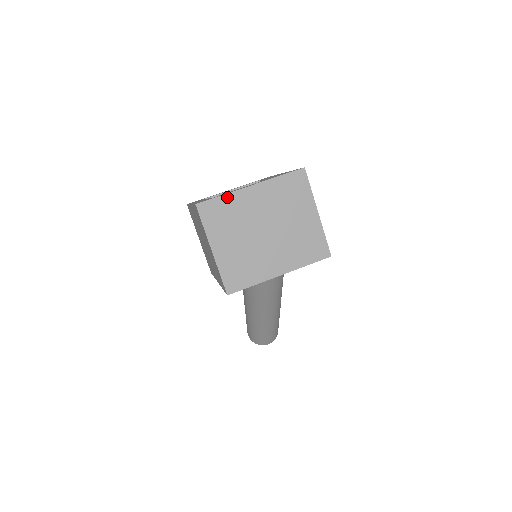
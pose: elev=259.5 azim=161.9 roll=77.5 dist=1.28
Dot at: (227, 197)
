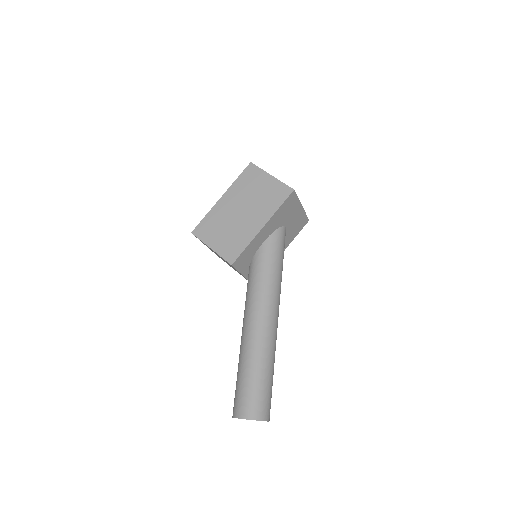
Dot at: occluded
